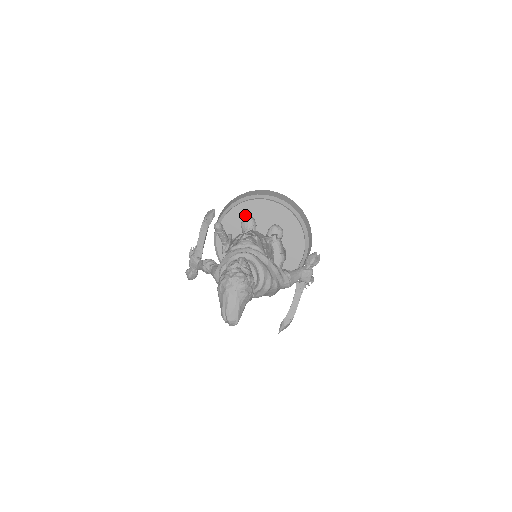
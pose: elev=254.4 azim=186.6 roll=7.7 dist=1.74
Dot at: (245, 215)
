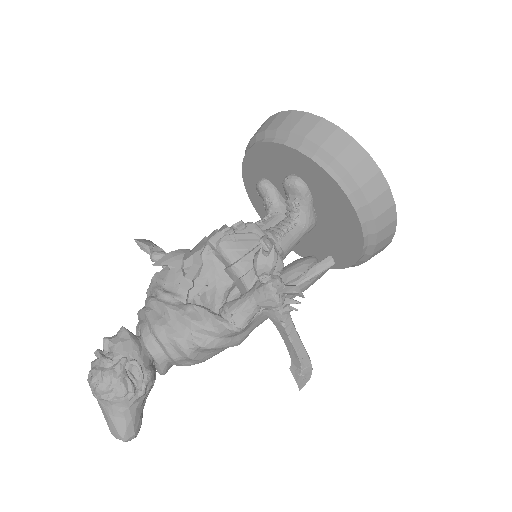
Dot at: (257, 179)
